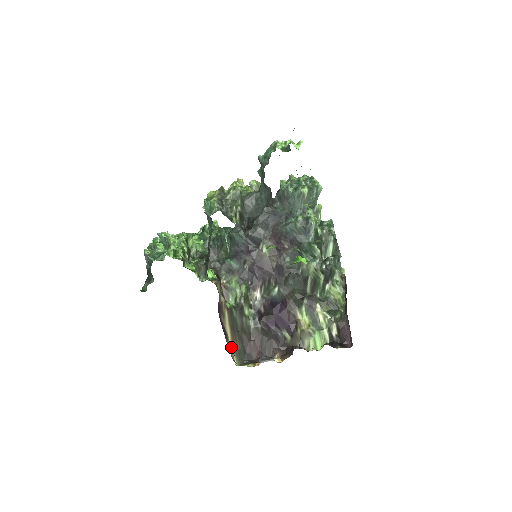
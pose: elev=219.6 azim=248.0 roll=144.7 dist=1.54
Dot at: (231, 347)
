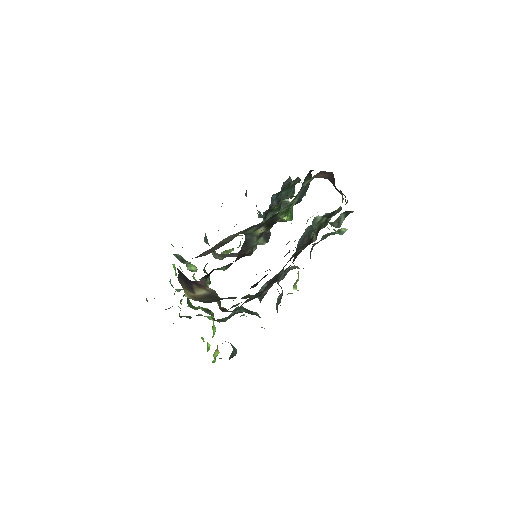
Dot at: (192, 296)
